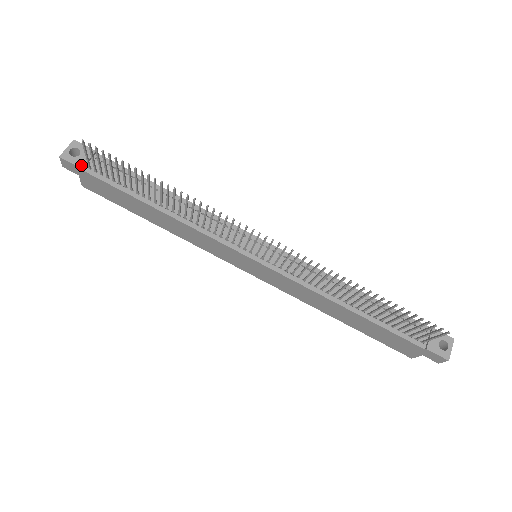
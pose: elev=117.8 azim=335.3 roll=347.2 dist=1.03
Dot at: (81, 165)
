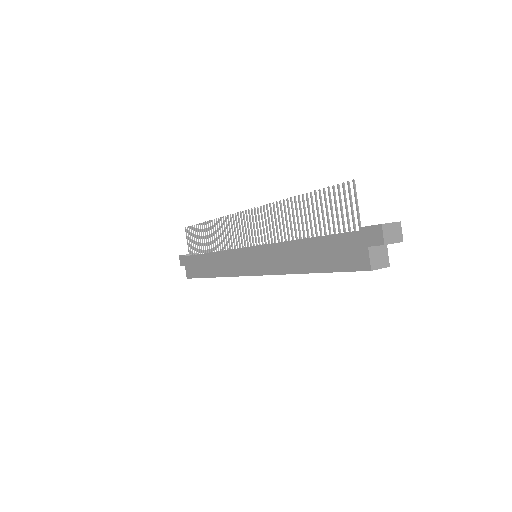
Dot at: (186, 254)
